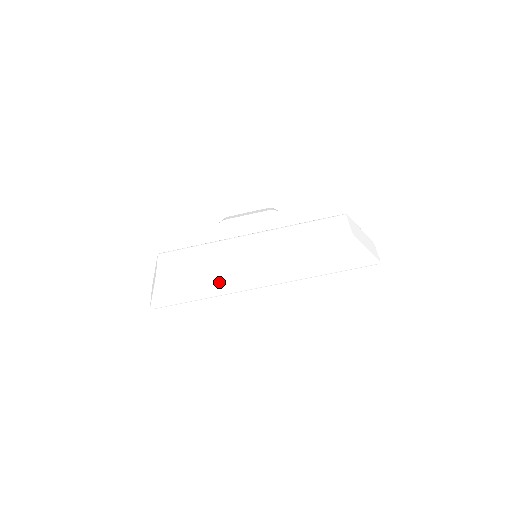
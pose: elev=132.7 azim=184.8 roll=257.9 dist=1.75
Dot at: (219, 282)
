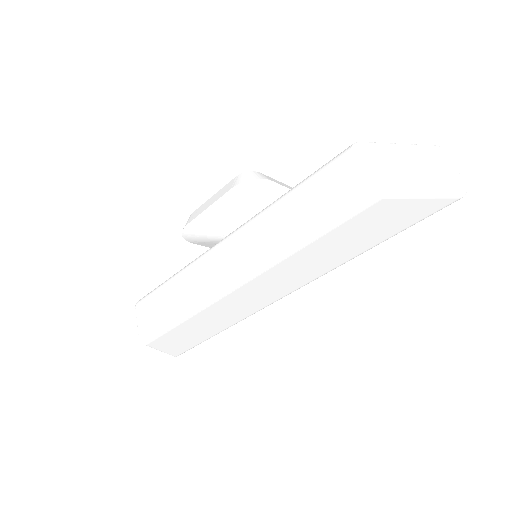
Dot at: (222, 316)
